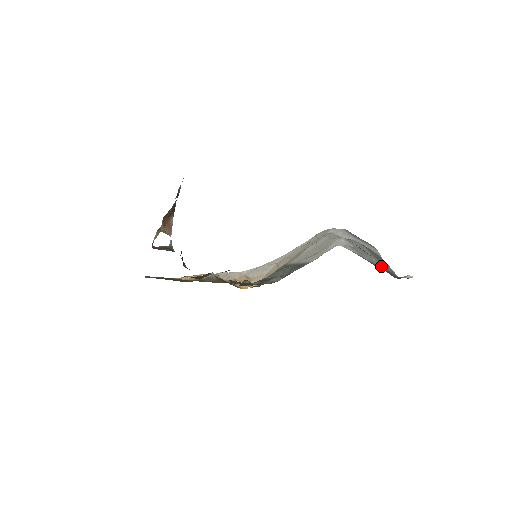
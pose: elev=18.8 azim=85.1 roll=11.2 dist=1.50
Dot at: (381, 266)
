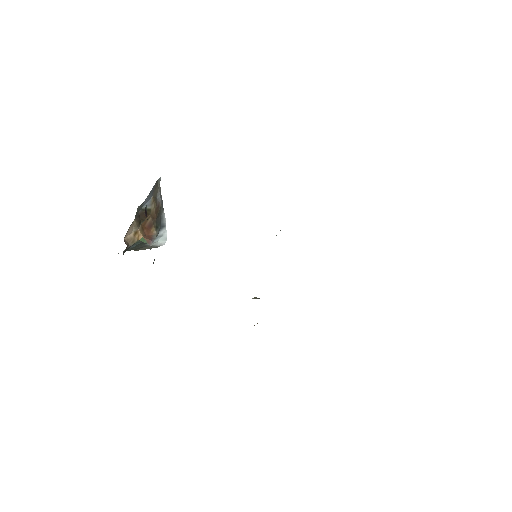
Dot at: occluded
